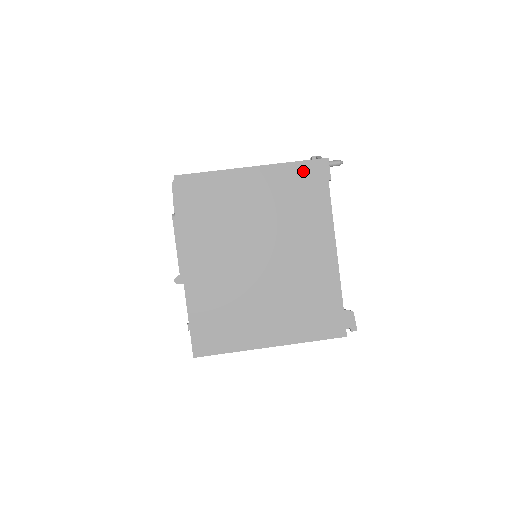
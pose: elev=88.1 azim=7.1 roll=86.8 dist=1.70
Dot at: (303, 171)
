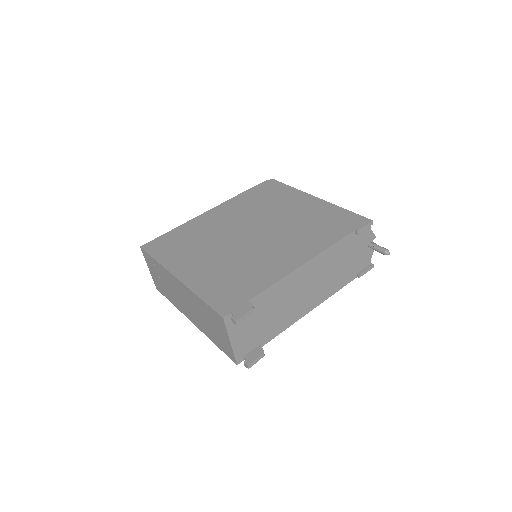
Dot at: (345, 216)
